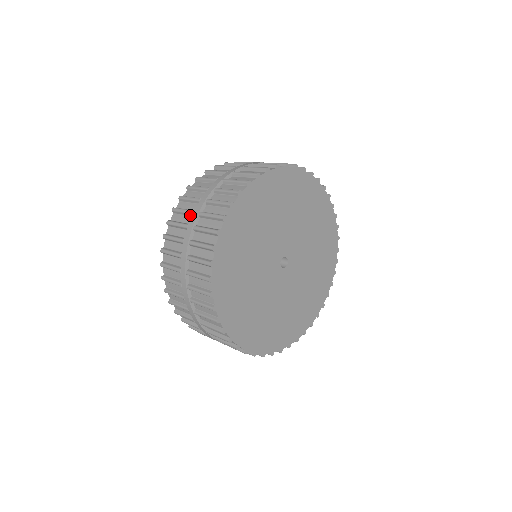
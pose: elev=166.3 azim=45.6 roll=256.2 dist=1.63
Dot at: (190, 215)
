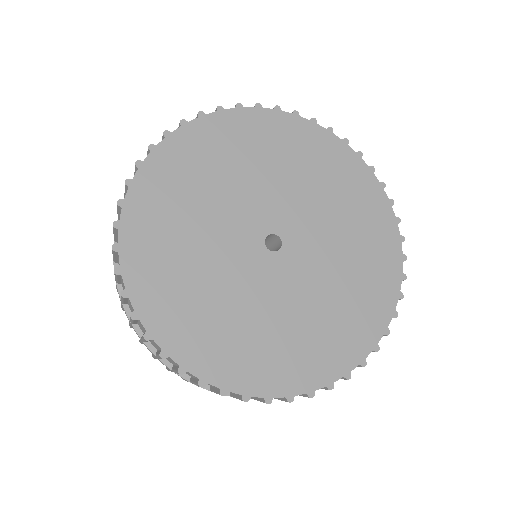
Dot at: occluded
